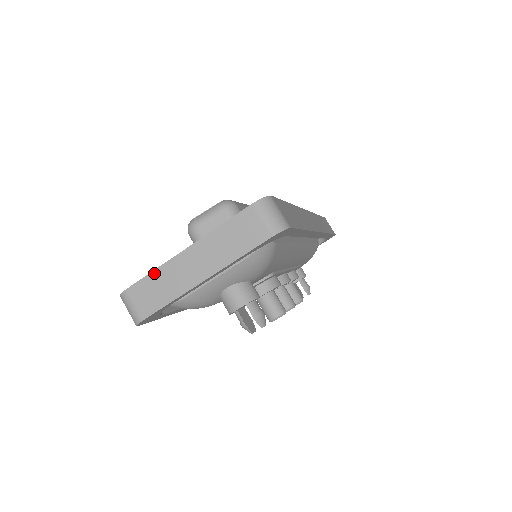
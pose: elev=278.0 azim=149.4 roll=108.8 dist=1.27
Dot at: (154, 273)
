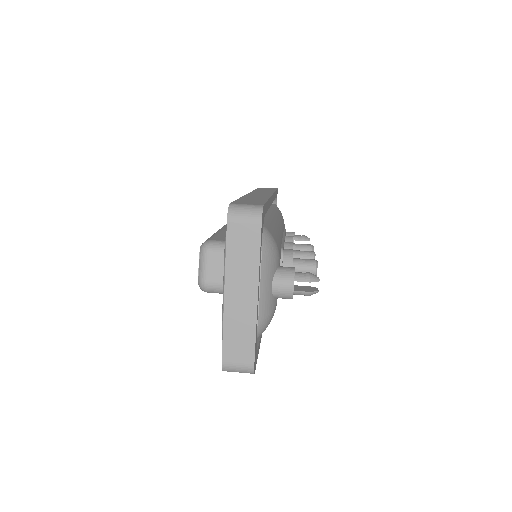
Dot at: (225, 331)
